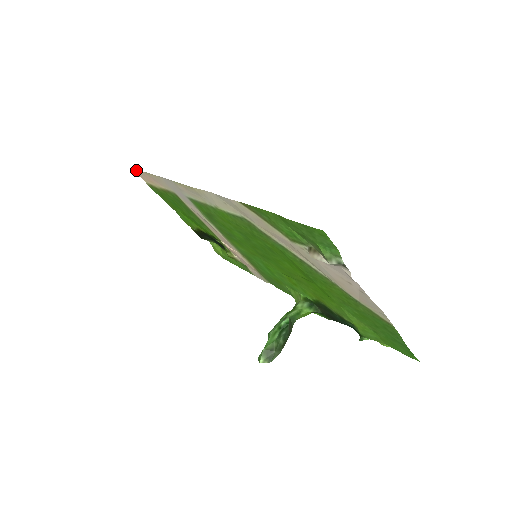
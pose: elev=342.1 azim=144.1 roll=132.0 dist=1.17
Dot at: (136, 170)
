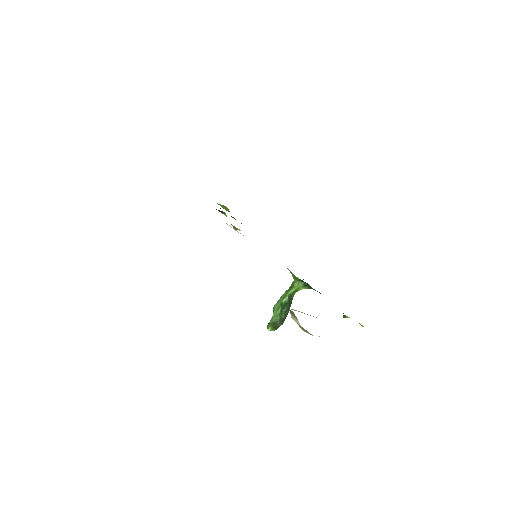
Dot at: occluded
